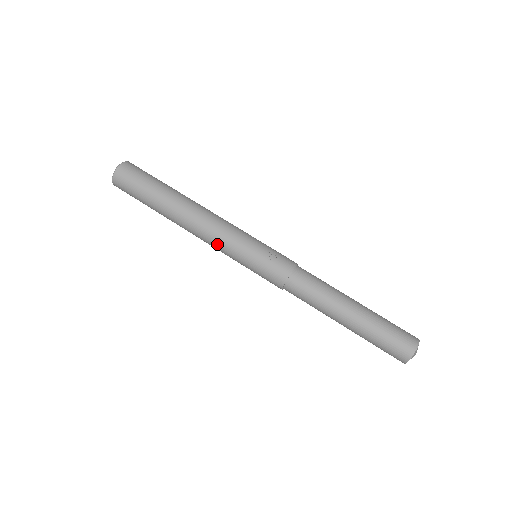
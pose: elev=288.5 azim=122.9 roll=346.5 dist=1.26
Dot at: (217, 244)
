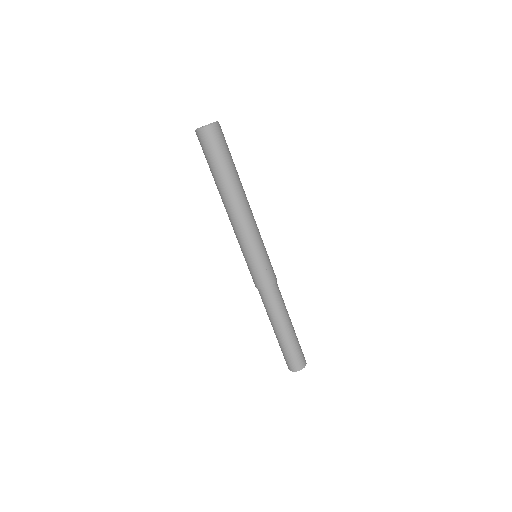
Dot at: (240, 234)
